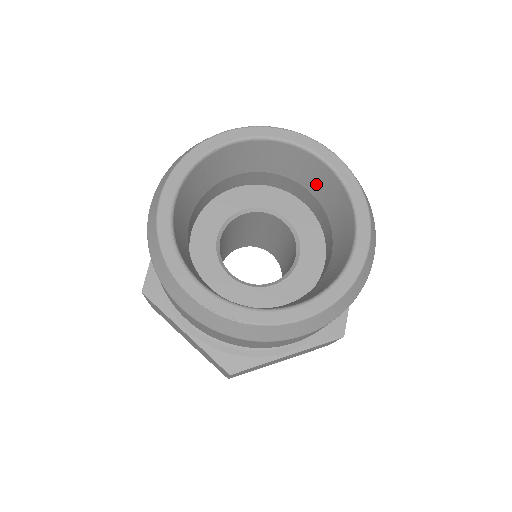
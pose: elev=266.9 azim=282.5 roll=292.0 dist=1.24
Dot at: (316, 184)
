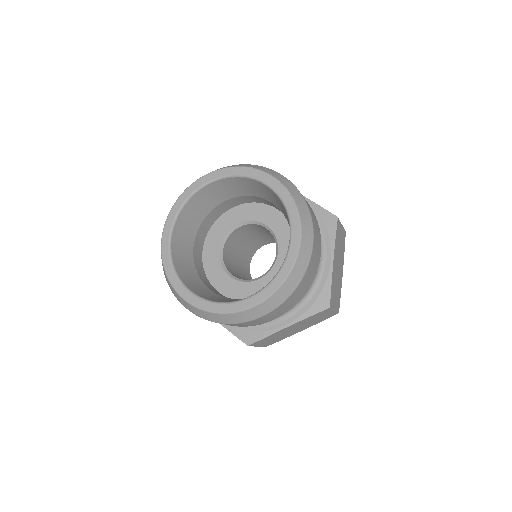
Dot at: occluded
